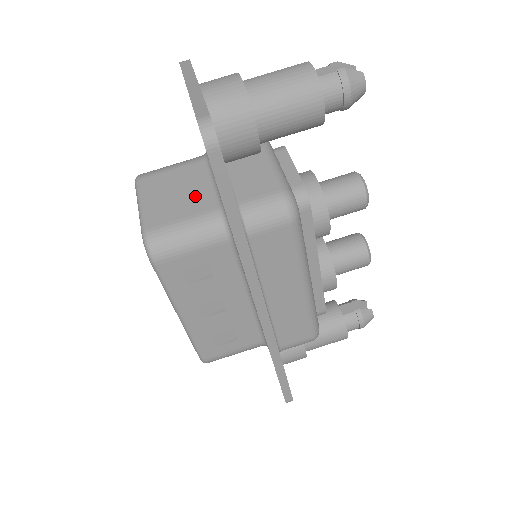
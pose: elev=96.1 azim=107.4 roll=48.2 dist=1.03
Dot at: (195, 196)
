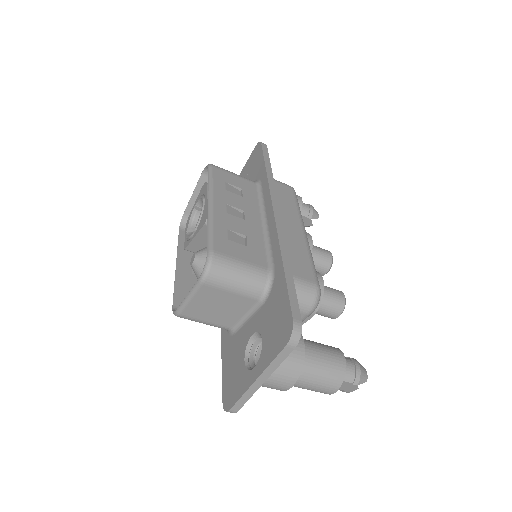
Dot at: (227, 316)
